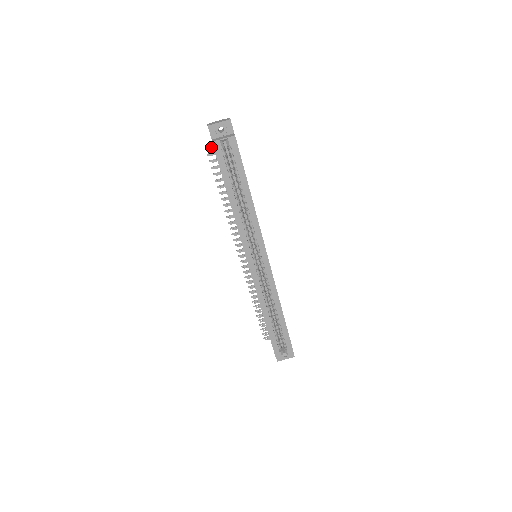
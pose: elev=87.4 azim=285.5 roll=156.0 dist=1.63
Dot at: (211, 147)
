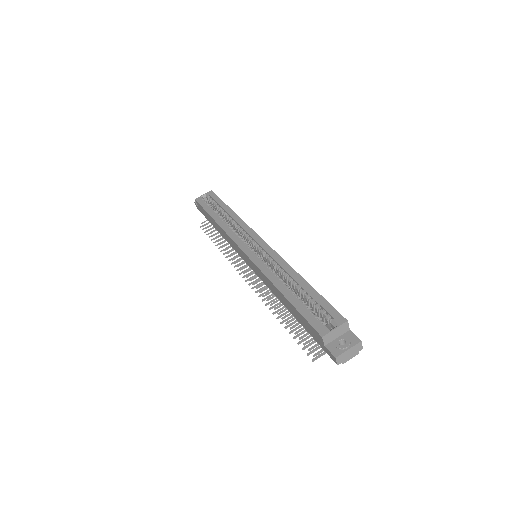
Dot at: (203, 222)
